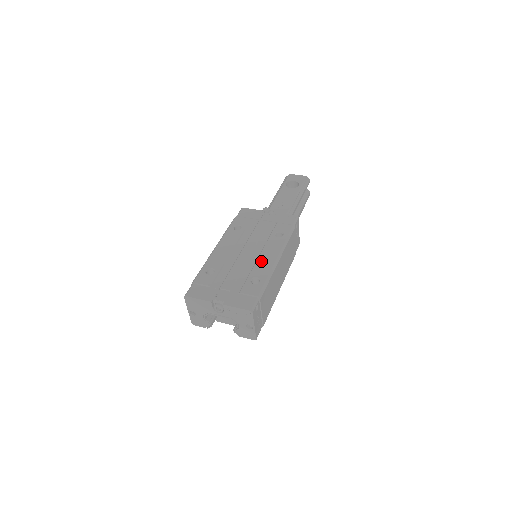
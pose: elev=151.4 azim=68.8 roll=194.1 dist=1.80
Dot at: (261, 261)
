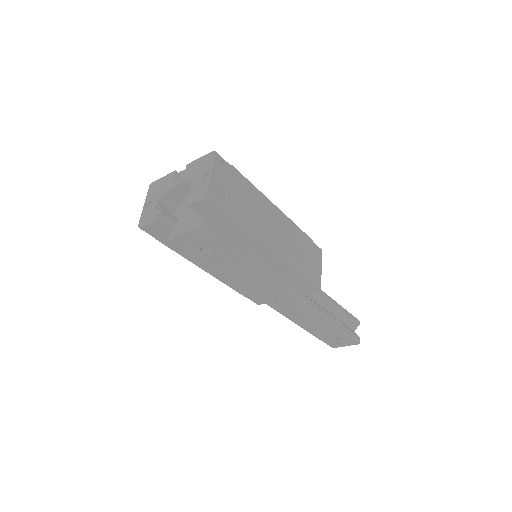
Dot at: occluded
